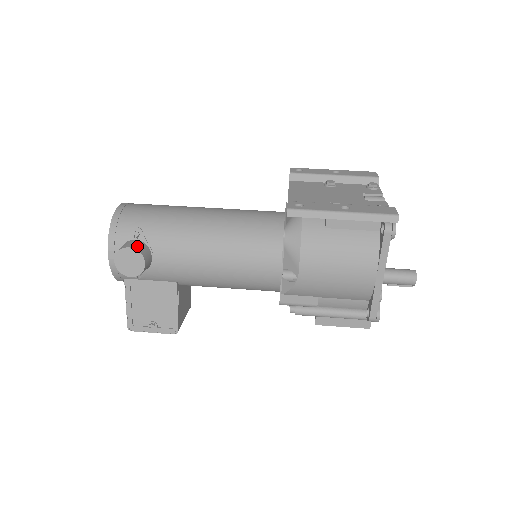
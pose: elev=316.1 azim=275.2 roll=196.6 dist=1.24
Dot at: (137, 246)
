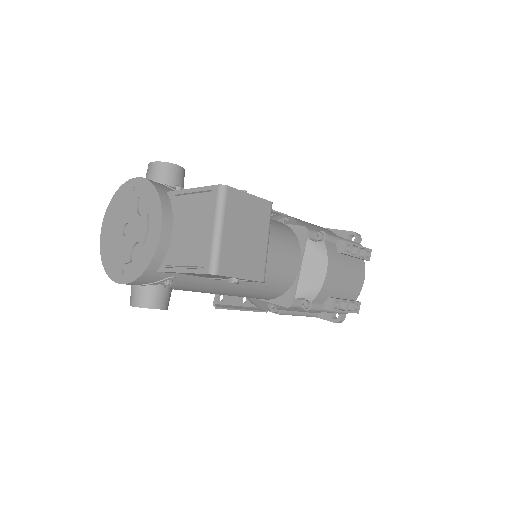
Dot at: occluded
